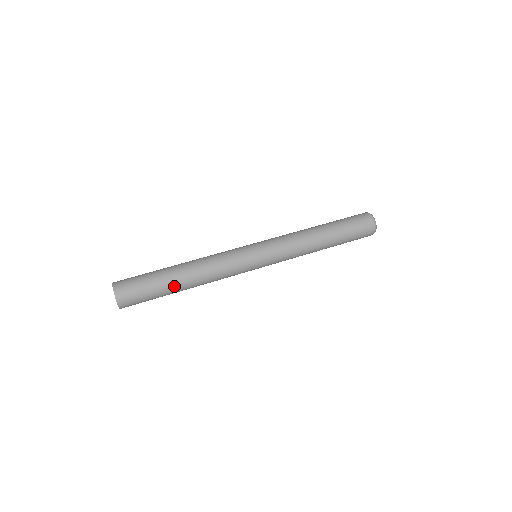
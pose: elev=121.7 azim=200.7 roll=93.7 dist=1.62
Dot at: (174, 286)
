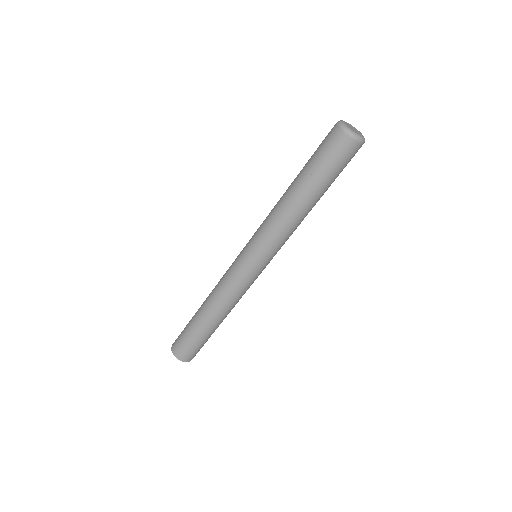
Dot at: (216, 328)
